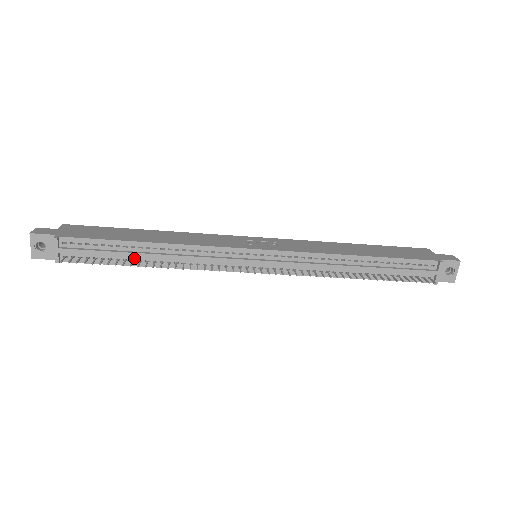
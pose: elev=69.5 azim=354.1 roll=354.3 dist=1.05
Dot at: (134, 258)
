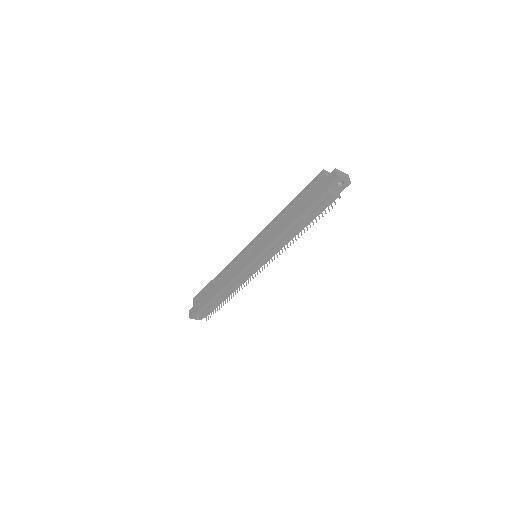
Dot at: (222, 299)
